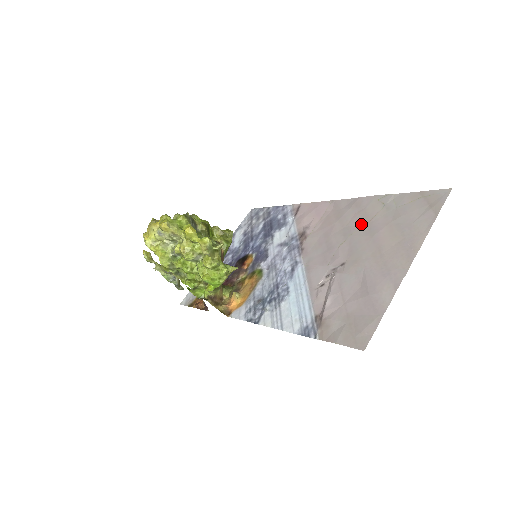
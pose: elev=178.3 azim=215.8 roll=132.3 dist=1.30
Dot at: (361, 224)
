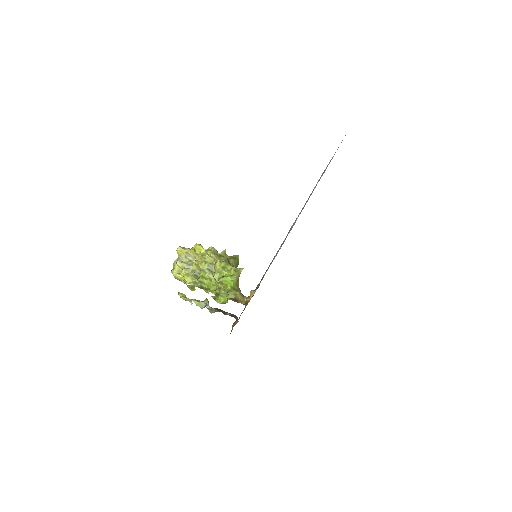
Dot at: occluded
